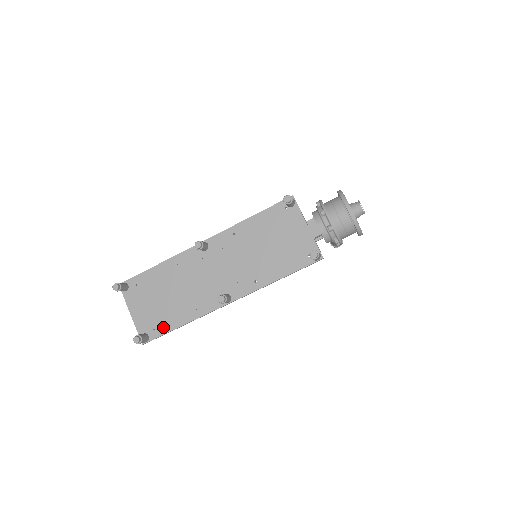
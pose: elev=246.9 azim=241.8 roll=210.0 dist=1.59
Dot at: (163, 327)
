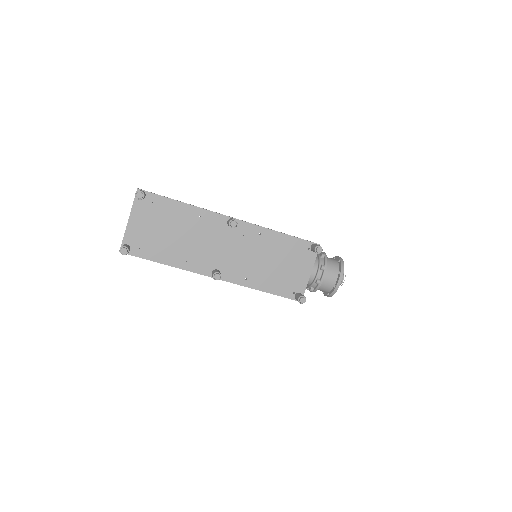
Dot at: (148, 253)
